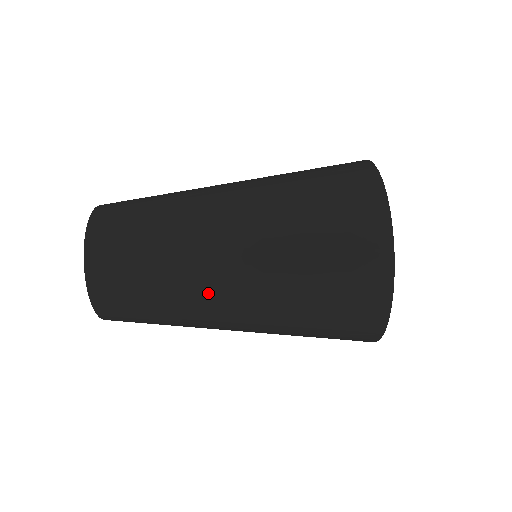
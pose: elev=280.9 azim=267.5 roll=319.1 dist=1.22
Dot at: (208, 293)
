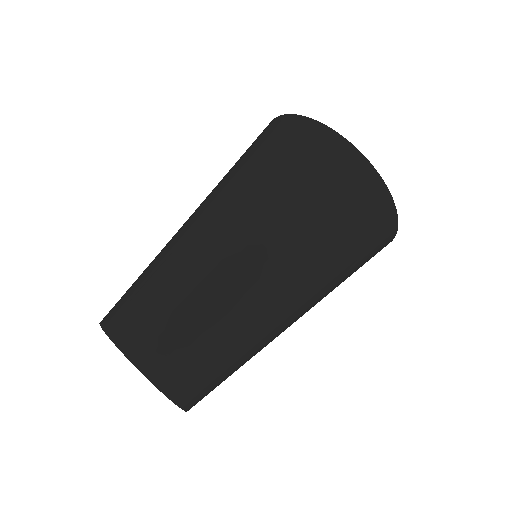
Dot at: occluded
